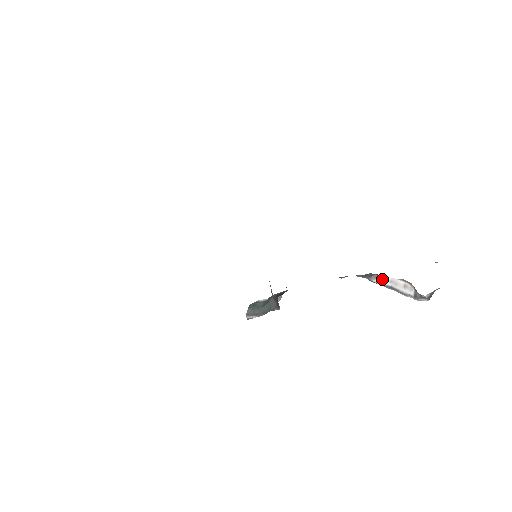
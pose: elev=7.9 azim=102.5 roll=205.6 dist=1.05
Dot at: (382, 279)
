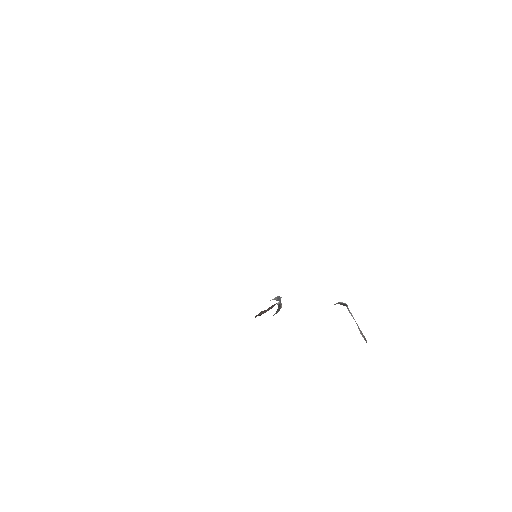
Dot at: occluded
